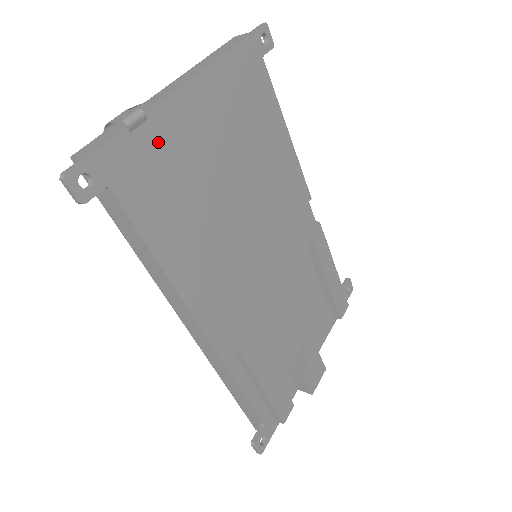
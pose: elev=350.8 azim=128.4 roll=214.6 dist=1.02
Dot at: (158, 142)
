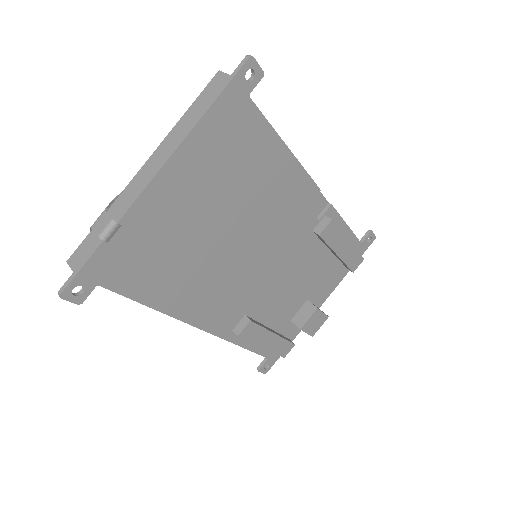
Dot at: (136, 235)
